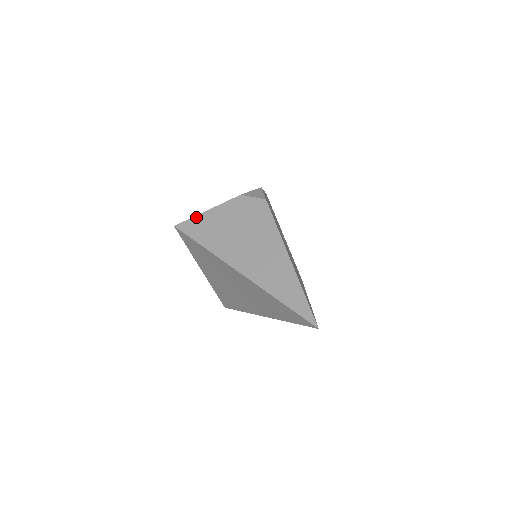
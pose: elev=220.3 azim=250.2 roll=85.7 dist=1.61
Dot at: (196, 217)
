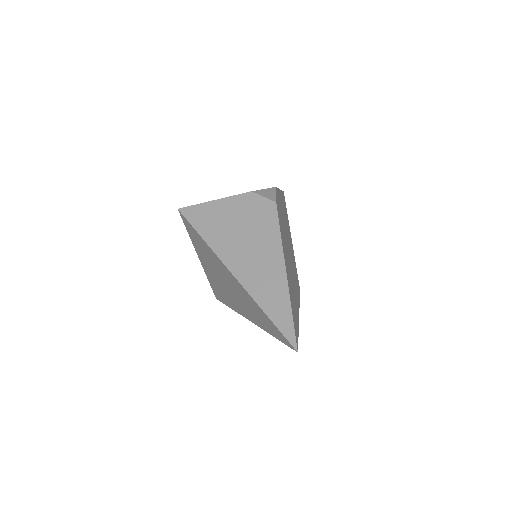
Dot at: (202, 204)
